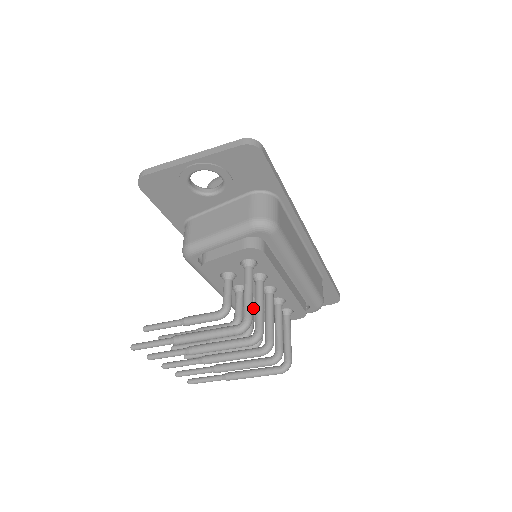
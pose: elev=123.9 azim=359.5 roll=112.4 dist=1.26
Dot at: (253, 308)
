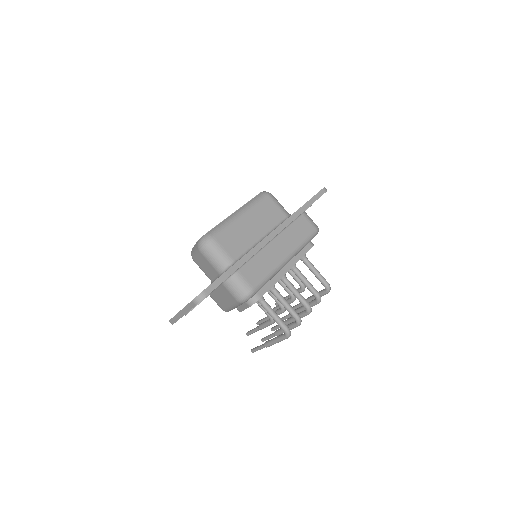
Dot at: occluded
